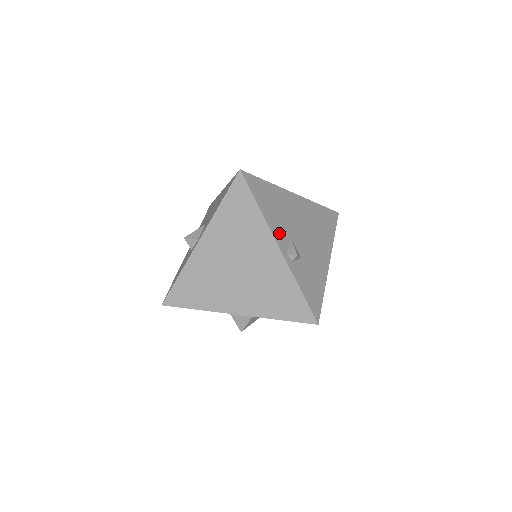
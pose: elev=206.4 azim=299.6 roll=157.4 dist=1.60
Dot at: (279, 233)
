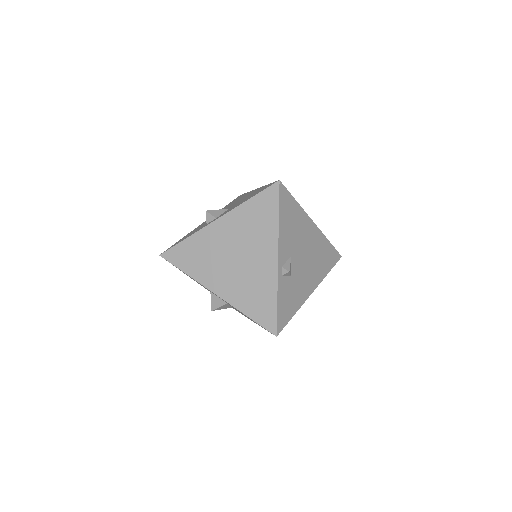
Dot at: (284, 247)
